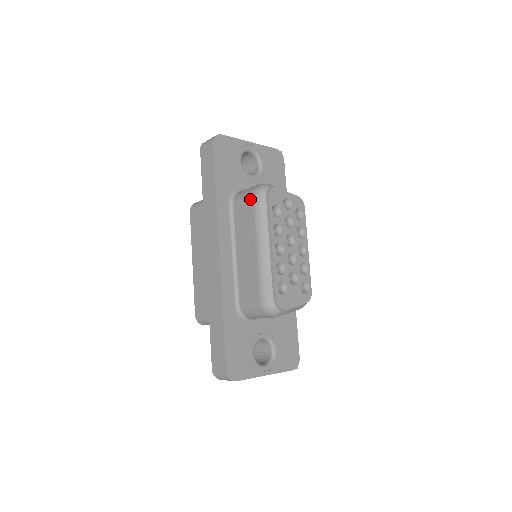
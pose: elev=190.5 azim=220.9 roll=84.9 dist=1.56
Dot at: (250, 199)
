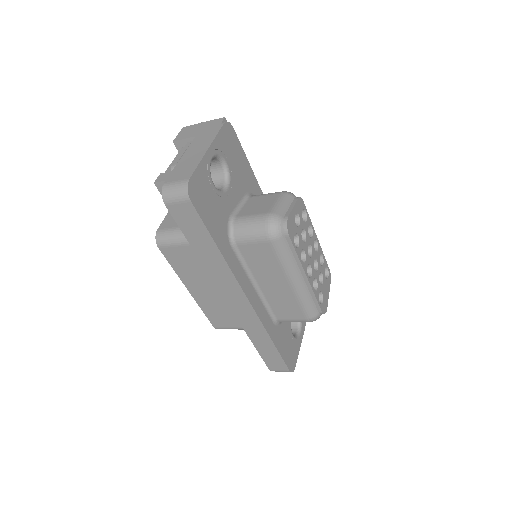
Dot at: (265, 243)
